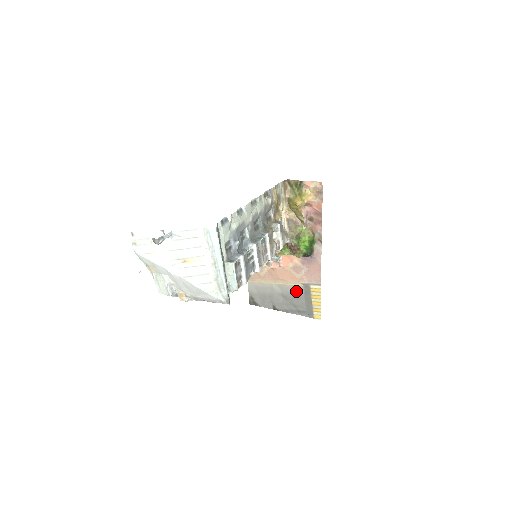
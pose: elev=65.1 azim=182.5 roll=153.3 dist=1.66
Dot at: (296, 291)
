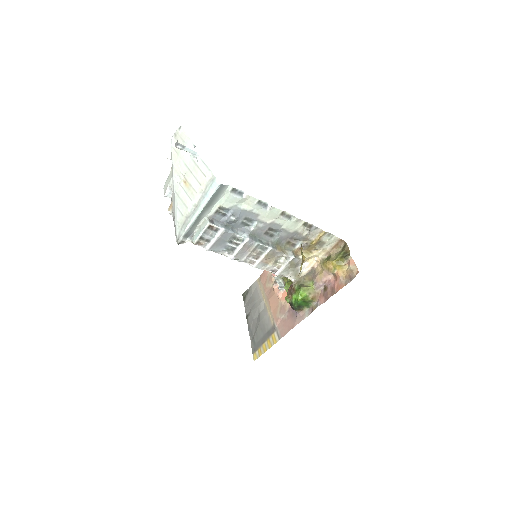
Dot at: (267, 323)
